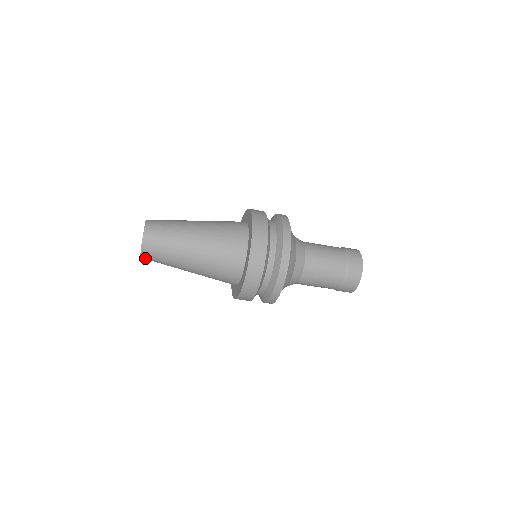
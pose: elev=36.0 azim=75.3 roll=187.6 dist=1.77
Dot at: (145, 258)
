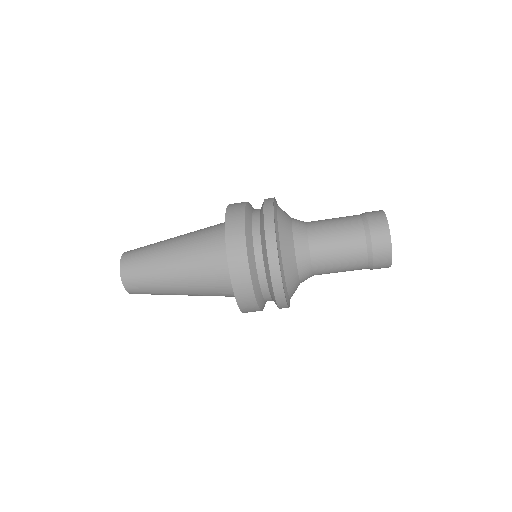
Dot at: (129, 287)
